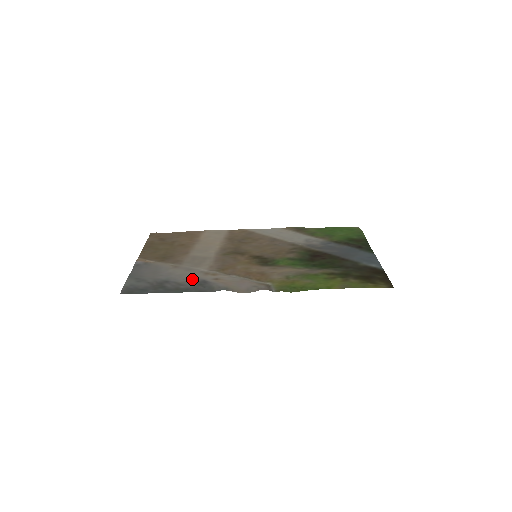
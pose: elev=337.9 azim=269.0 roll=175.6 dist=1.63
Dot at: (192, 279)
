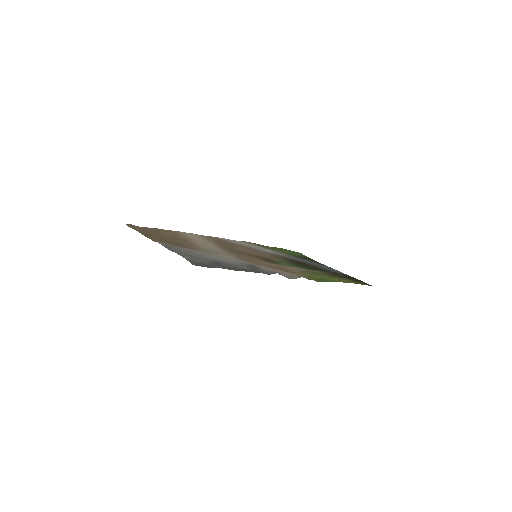
Dot at: (239, 263)
